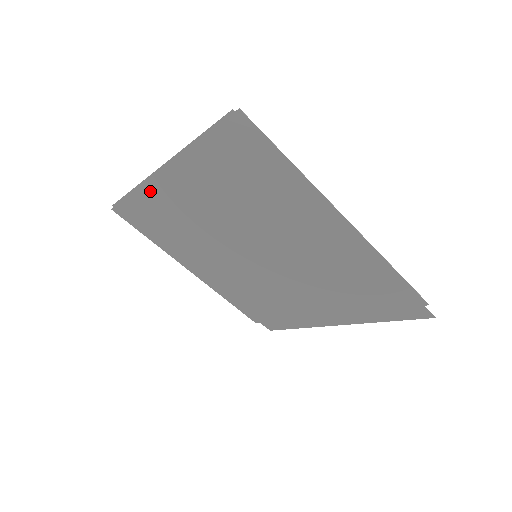
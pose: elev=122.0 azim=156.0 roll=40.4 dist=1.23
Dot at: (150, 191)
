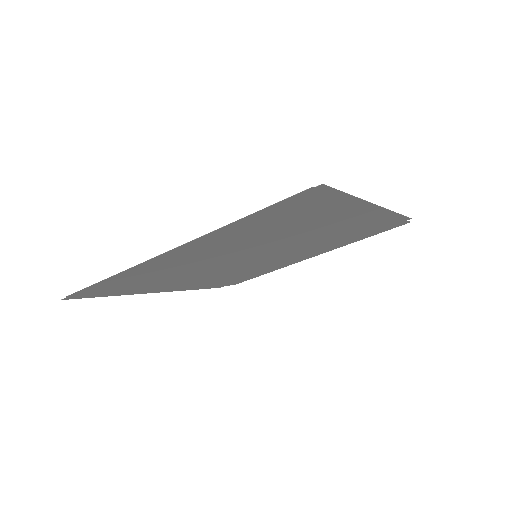
Dot at: (139, 269)
